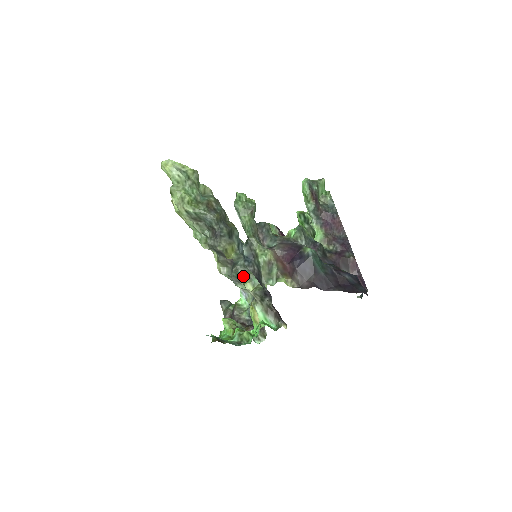
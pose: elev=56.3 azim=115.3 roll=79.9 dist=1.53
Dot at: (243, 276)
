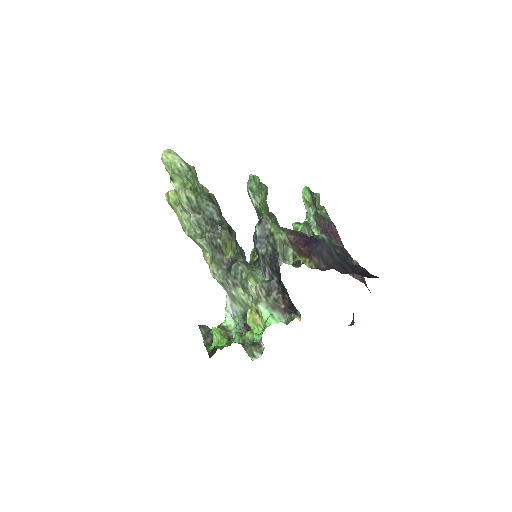
Dot at: (244, 272)
